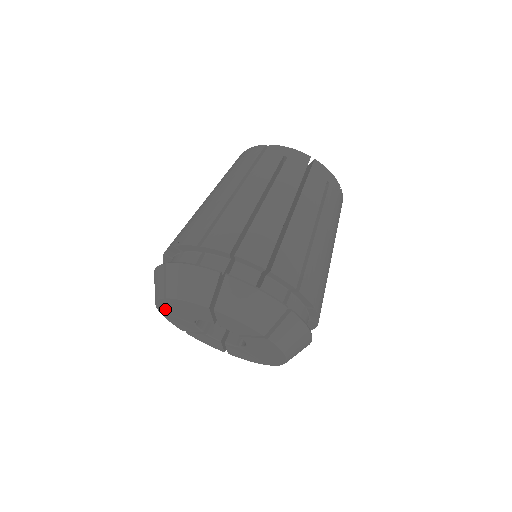
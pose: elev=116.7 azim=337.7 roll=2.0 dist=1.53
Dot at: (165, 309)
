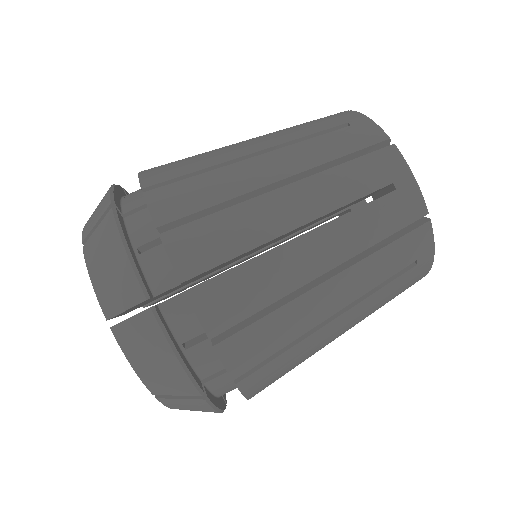
Dot at: occluded
